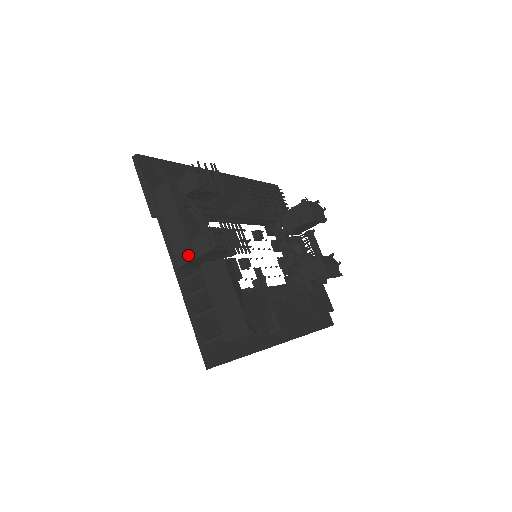
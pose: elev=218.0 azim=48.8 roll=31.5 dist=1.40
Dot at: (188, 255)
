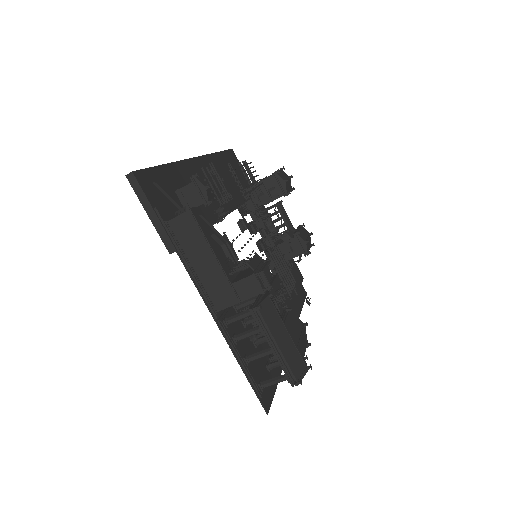
Dot at: (231, 298)
